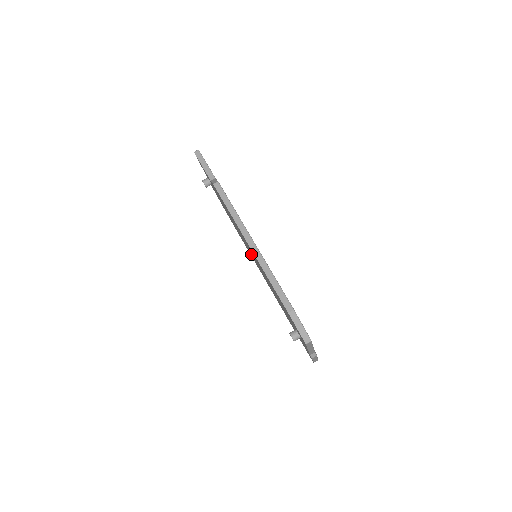
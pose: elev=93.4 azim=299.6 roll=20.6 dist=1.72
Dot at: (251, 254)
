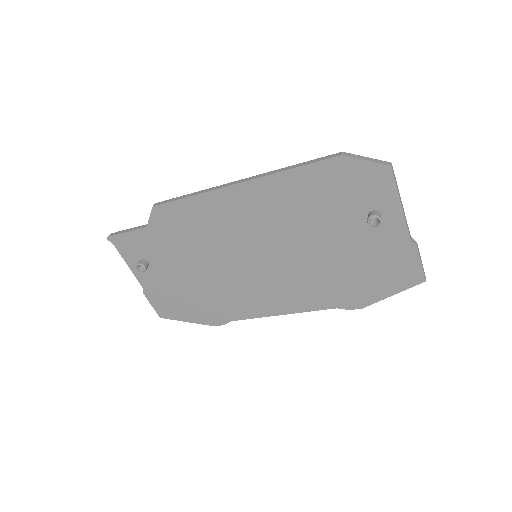
Dot at: (249, 279)
